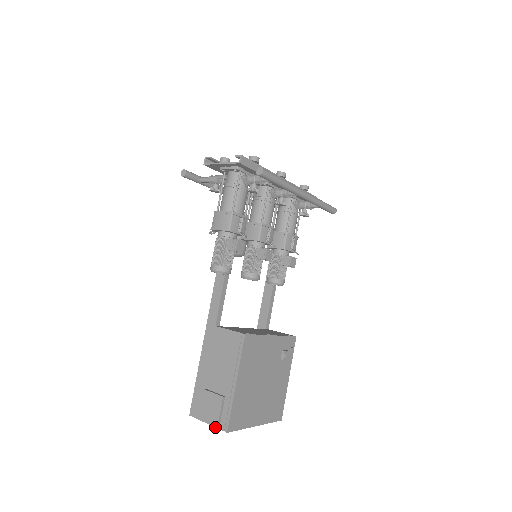
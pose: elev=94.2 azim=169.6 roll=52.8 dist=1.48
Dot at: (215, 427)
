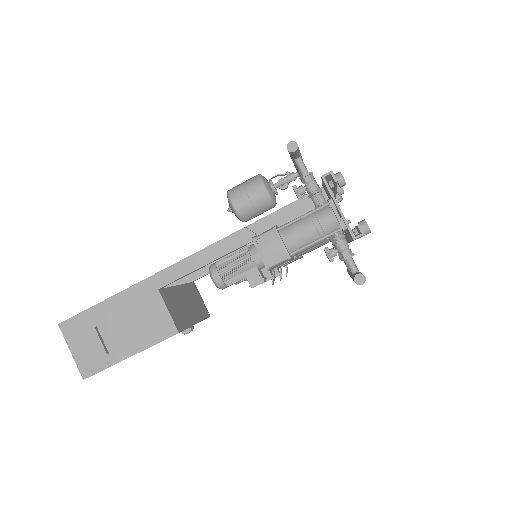
Dot at: (76, 363)
